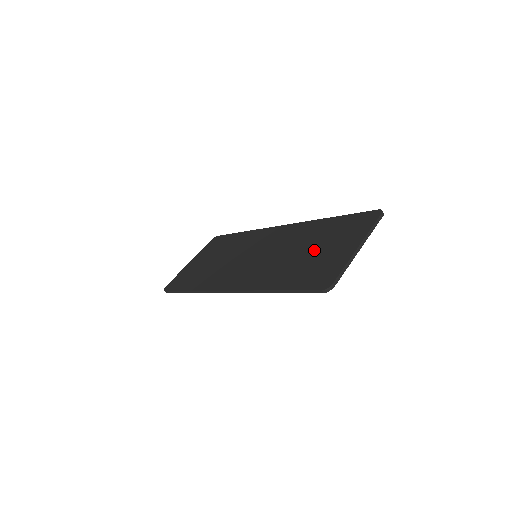
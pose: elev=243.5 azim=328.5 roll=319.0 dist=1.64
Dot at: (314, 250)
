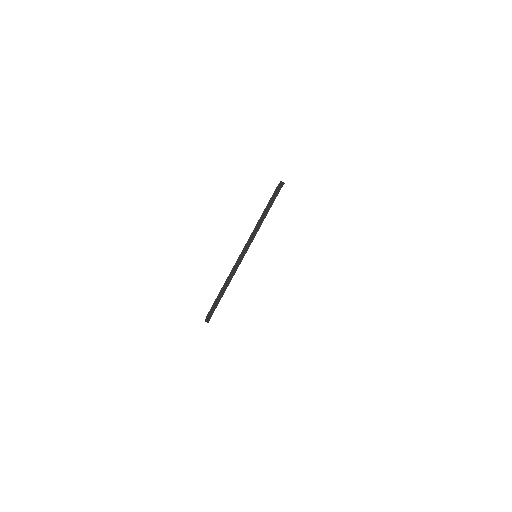
Dot at: occluded
